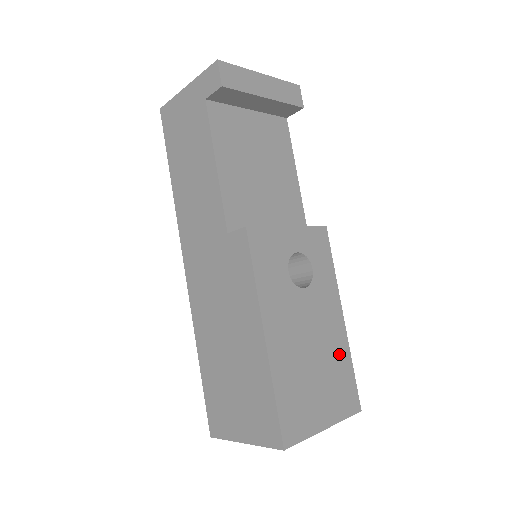
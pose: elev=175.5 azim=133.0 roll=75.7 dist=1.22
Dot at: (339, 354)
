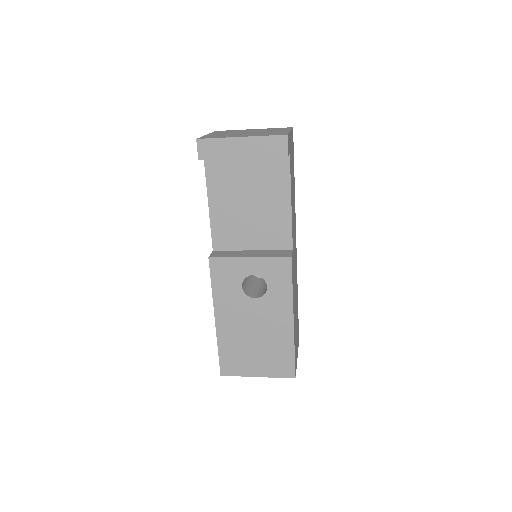
Dot at: (282, 342)
